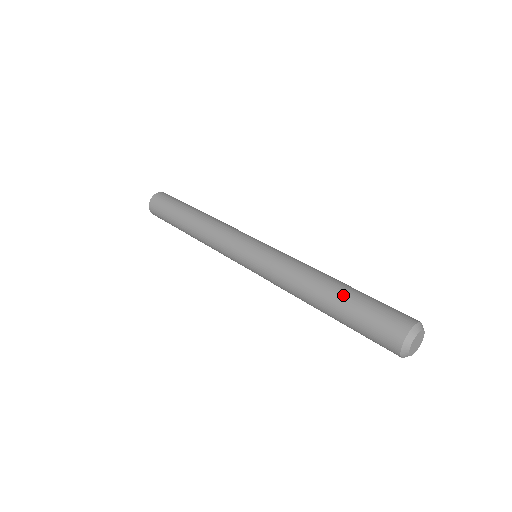
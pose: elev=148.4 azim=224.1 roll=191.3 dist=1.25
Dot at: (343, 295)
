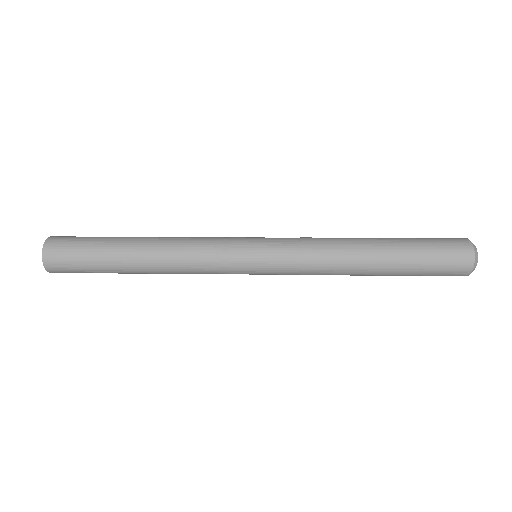
Dot at: (393, 239)
